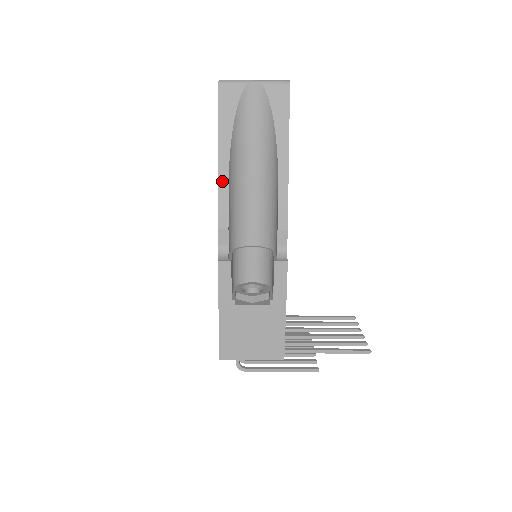
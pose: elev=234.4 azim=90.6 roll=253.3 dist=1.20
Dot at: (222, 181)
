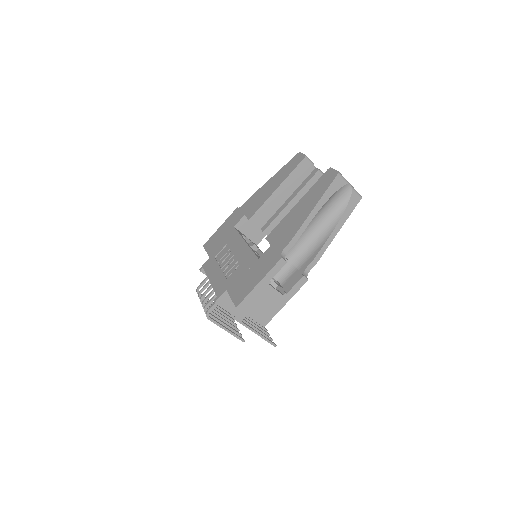
Dot at: (308, 219)
